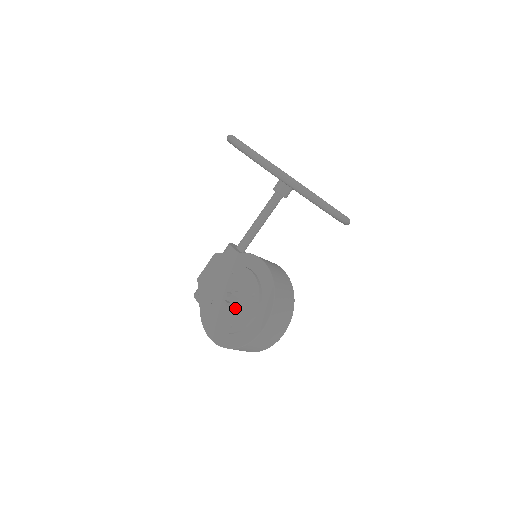
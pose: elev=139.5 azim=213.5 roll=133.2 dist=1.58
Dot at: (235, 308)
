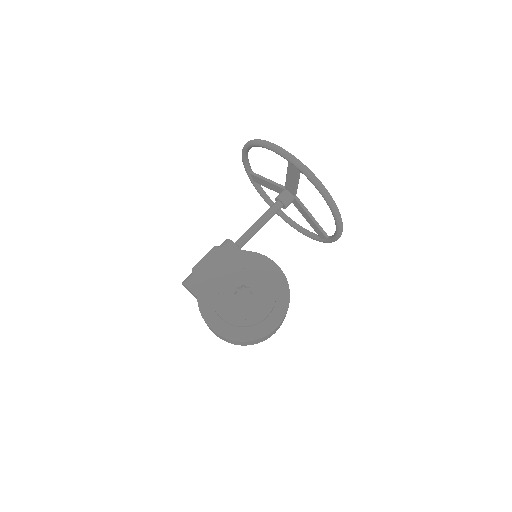
Dot at: (248, 303)
